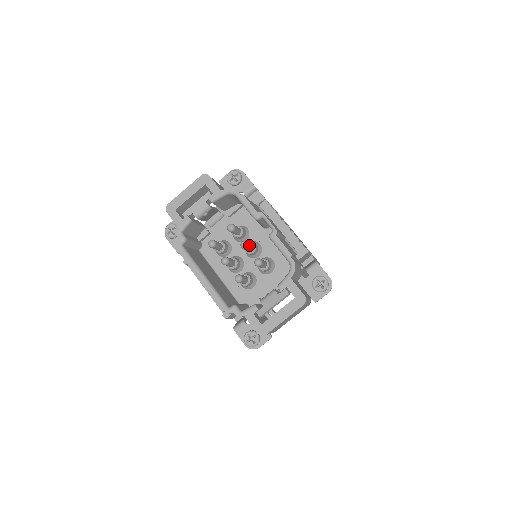
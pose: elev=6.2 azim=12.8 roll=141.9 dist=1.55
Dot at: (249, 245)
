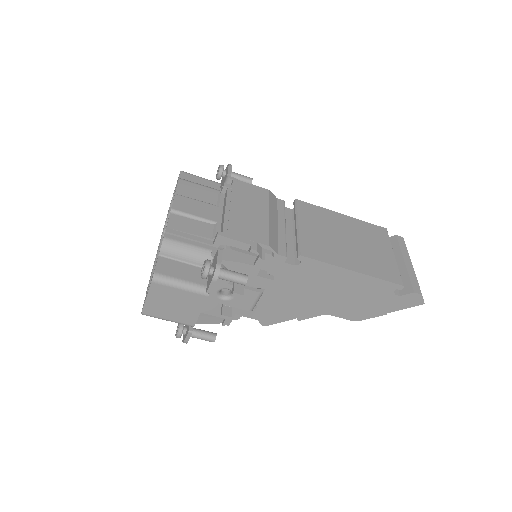
Dot at: occluded
